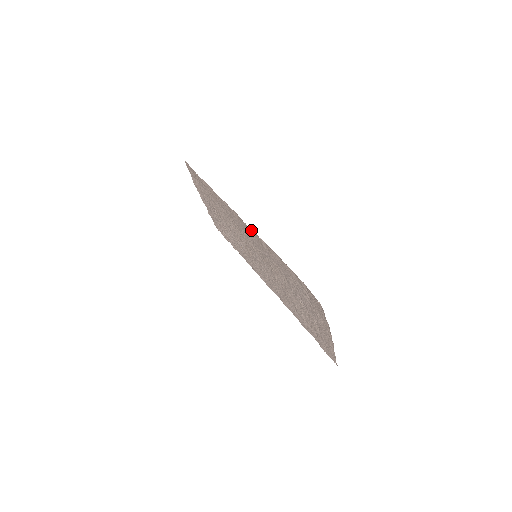
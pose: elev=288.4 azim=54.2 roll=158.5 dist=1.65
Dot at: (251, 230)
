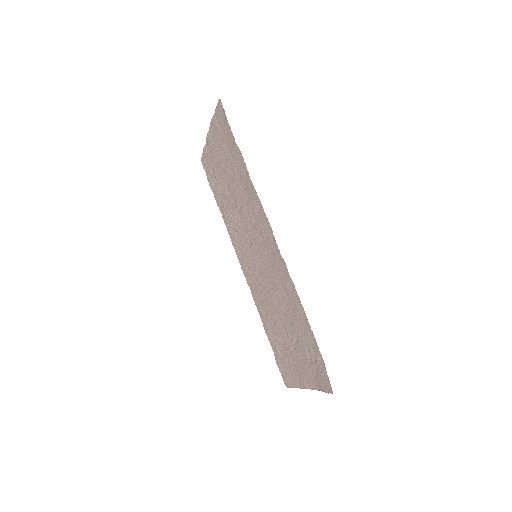
Dot at: (281, 258)
